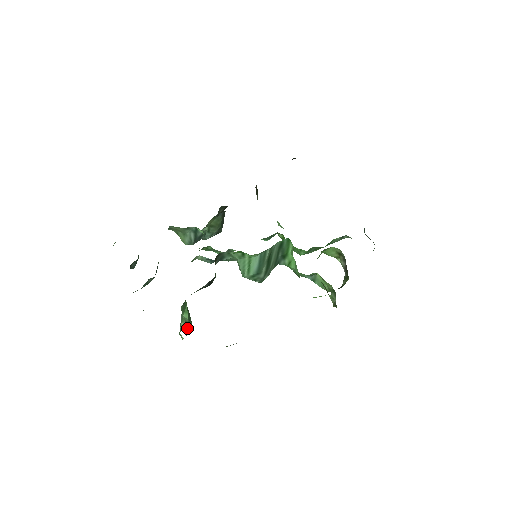
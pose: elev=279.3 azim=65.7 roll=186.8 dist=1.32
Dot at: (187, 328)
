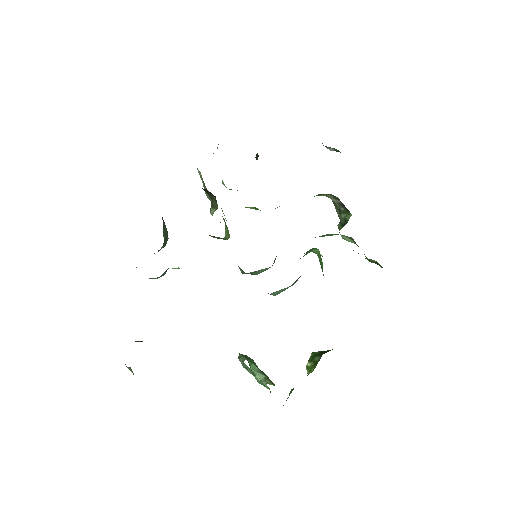
Dot at: (266, 377)
